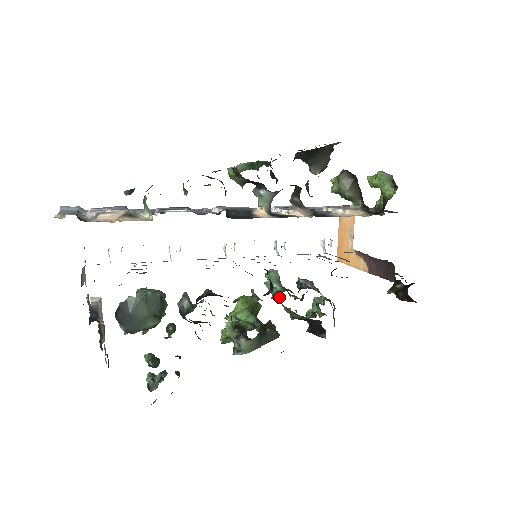
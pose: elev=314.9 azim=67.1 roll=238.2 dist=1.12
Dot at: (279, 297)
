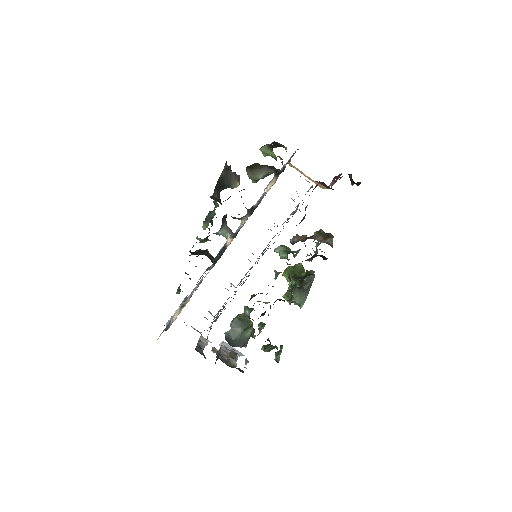
Dot at: occluded
